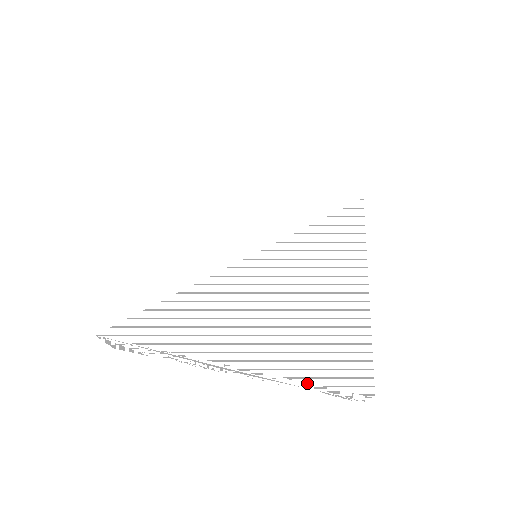
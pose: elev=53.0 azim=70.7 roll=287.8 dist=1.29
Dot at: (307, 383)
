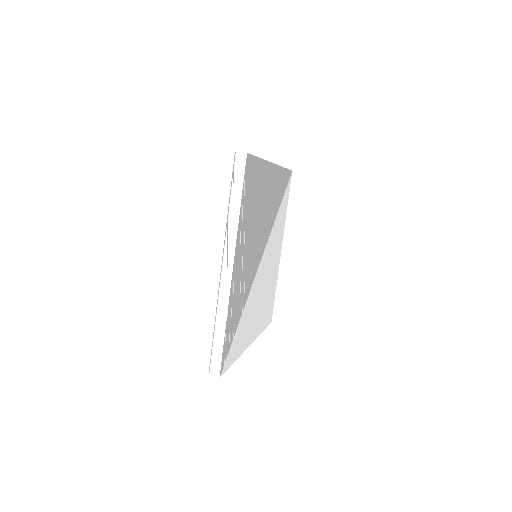
Dot at: occluded
